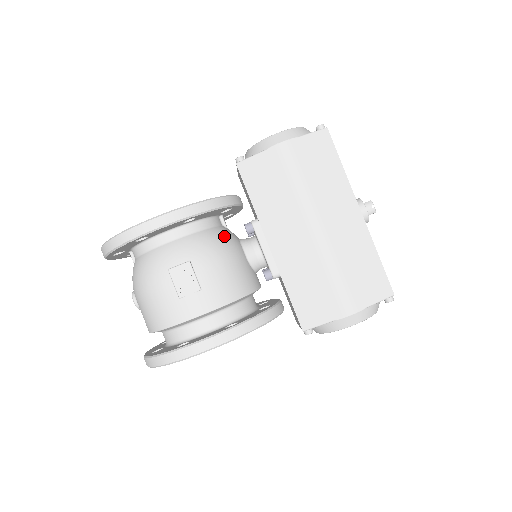
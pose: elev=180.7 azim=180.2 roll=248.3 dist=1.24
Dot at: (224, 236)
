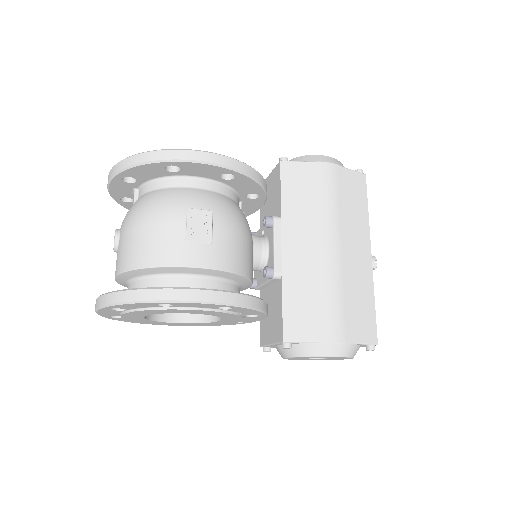
Dot at: (244, 215)
